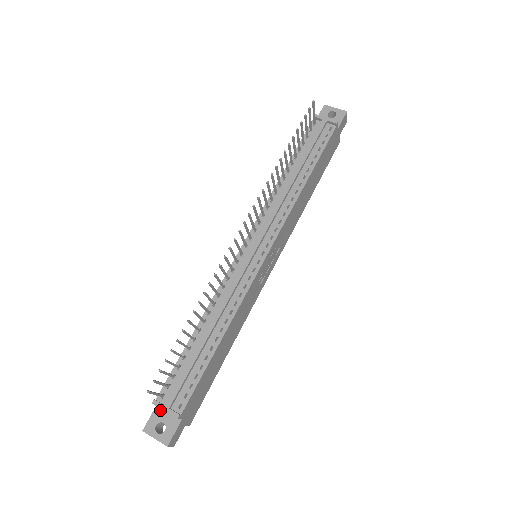
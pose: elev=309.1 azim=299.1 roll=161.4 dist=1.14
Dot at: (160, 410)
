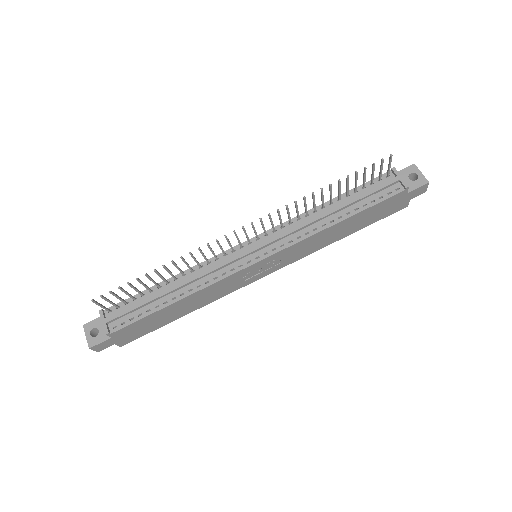
Dot at: occluded
